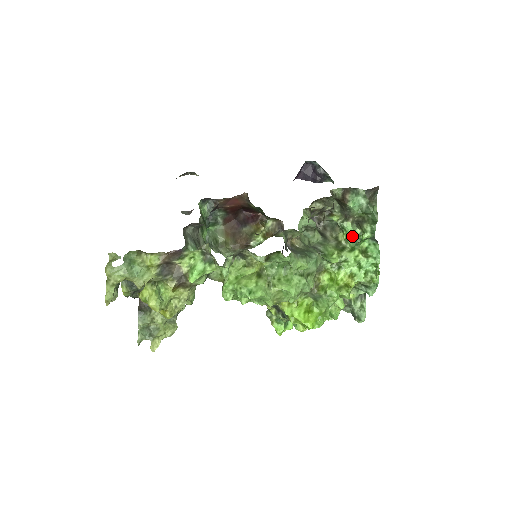
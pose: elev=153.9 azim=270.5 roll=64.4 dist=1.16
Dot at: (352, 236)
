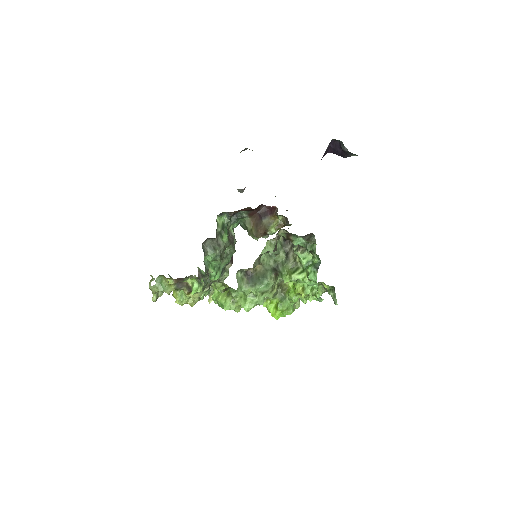
Dot at: (303, 261)
